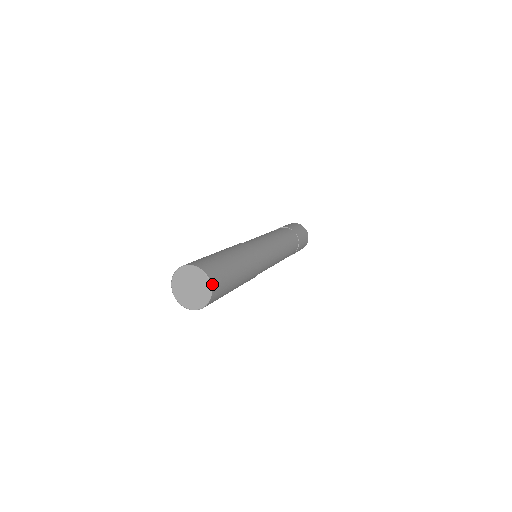
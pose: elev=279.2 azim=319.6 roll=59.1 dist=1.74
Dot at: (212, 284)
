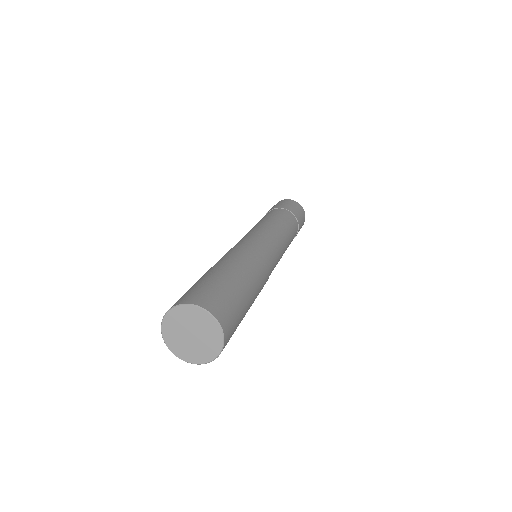
Dot at: (224, 346)
